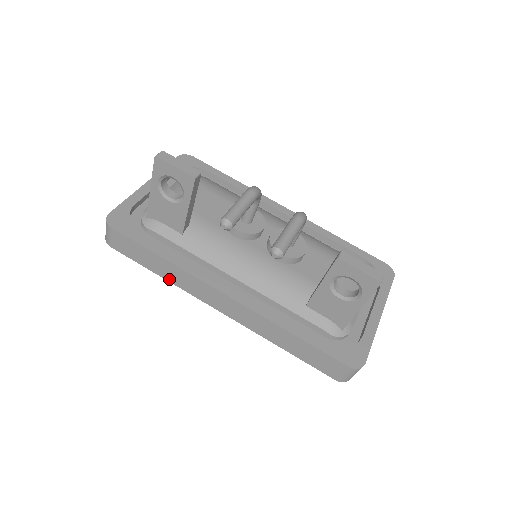
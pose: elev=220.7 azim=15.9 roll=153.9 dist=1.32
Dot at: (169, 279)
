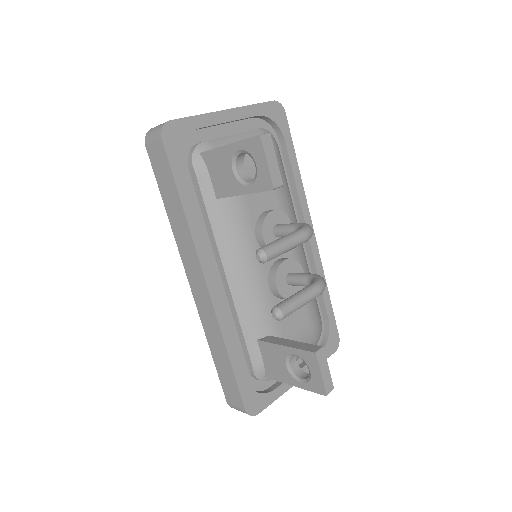
Dot at: (172, 222)
